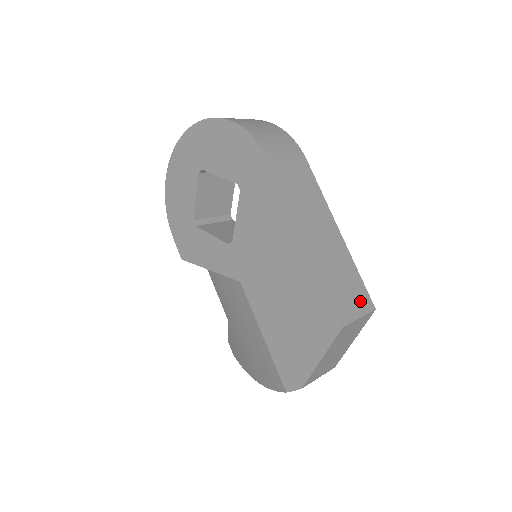
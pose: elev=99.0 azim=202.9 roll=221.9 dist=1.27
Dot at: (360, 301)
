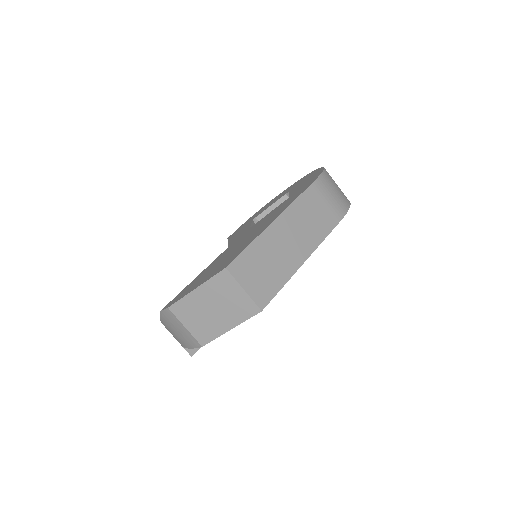
Dot at: (259, 289)
